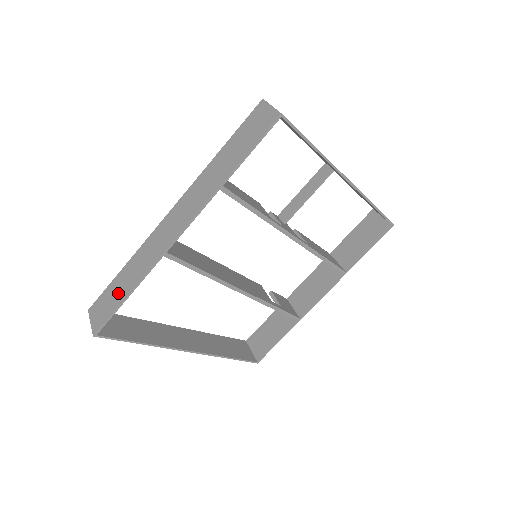
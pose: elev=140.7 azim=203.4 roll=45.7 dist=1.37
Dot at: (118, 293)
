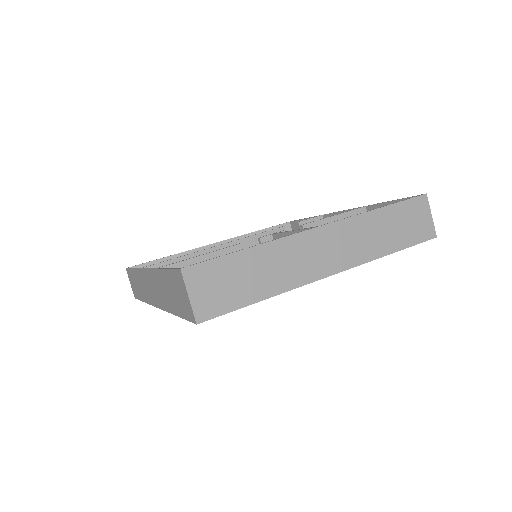
Dot at: (137, 289)
